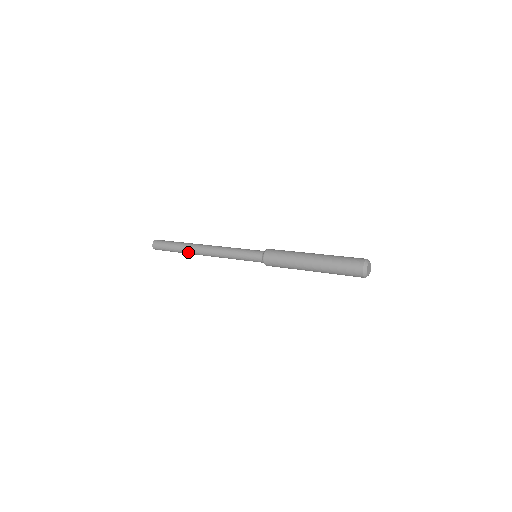
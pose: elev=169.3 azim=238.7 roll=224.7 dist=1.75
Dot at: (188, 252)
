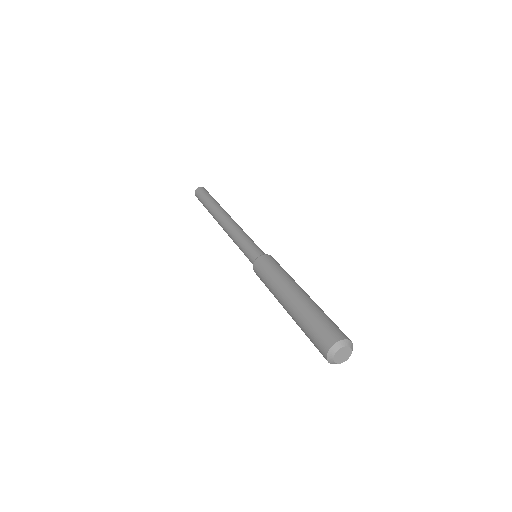
Dot at: (212, 211)
